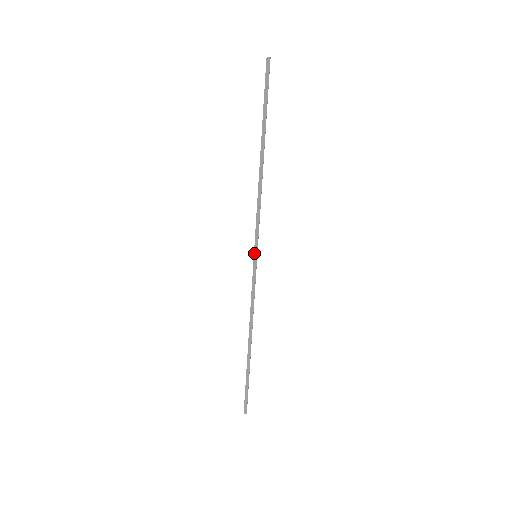
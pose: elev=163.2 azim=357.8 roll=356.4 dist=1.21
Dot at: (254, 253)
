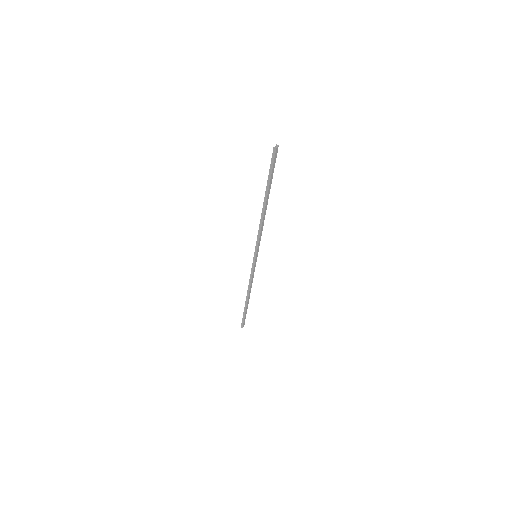
Dot at: (254, 255)
